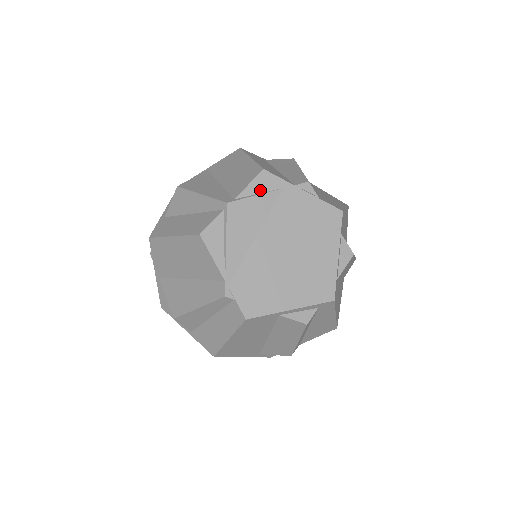
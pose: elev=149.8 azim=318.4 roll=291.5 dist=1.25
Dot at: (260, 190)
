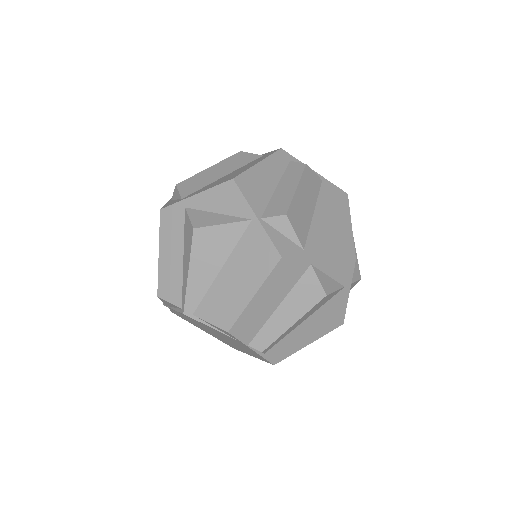
Dot at: (217, 328)
